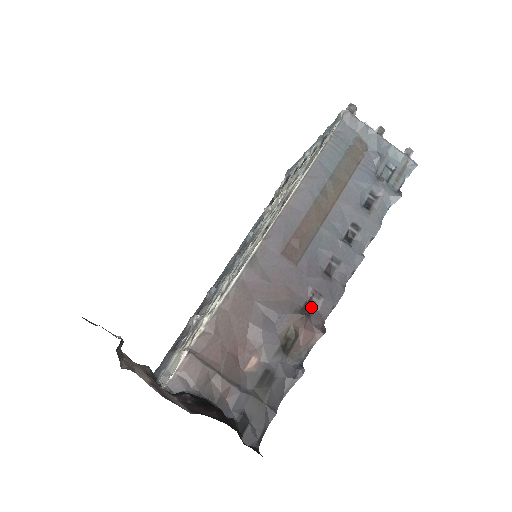
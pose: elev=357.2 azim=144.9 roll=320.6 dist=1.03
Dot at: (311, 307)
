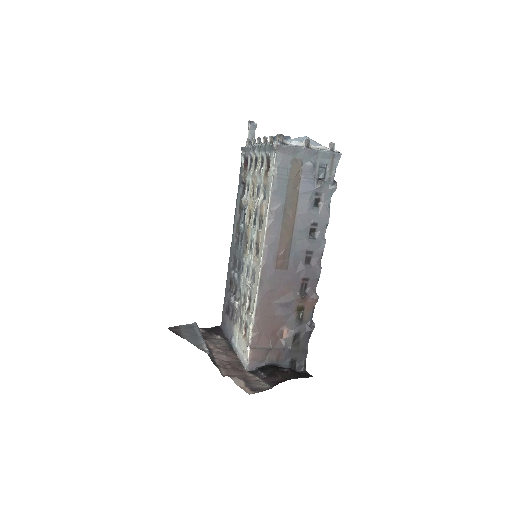
Dot at: (305, 287)
